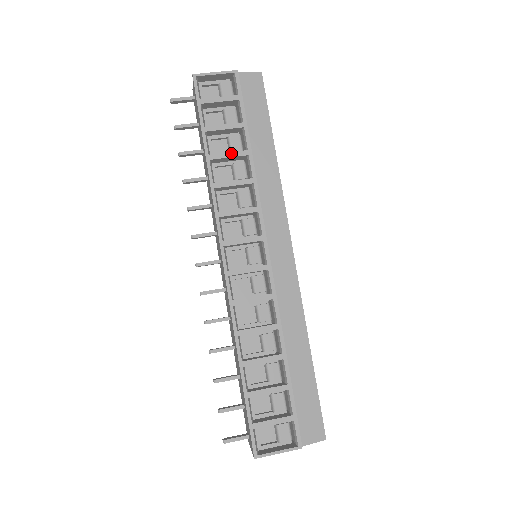
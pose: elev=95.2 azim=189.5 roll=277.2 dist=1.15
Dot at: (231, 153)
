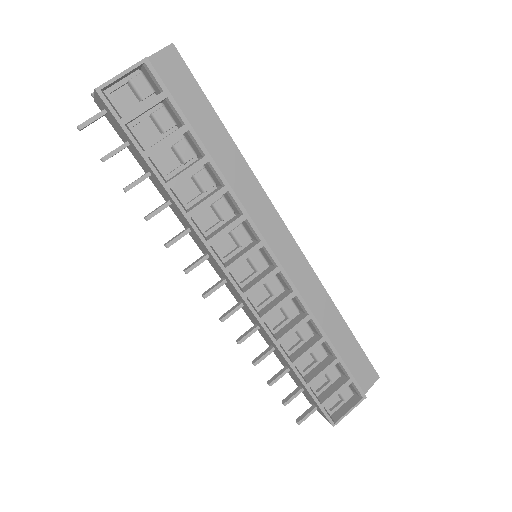
Dot at: (189, 169)
